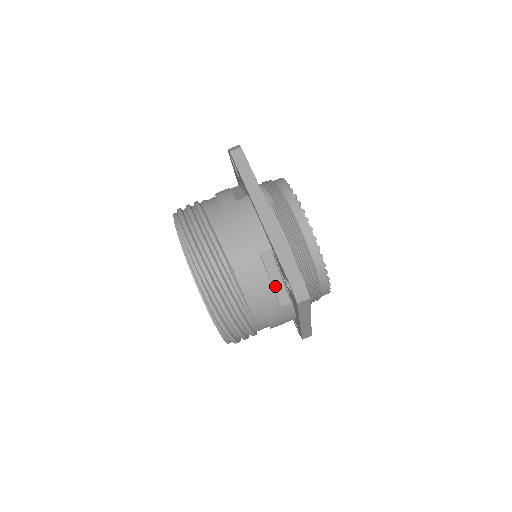
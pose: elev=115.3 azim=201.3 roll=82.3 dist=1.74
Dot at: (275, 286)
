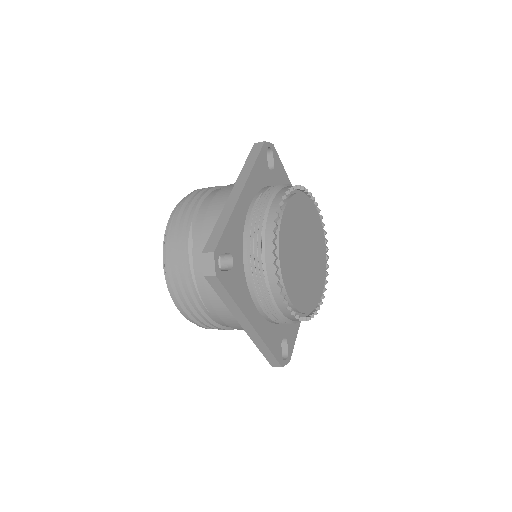
Dot at: occluded
